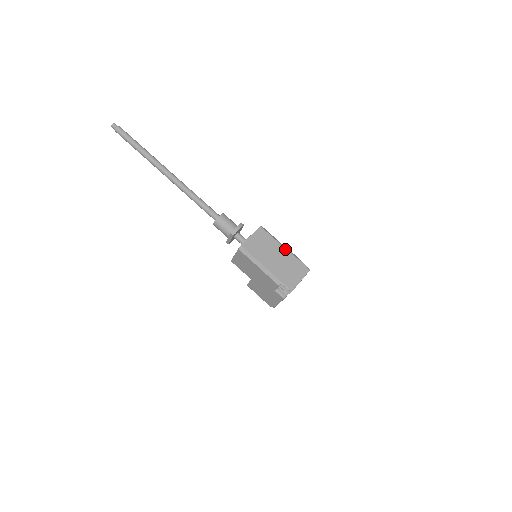
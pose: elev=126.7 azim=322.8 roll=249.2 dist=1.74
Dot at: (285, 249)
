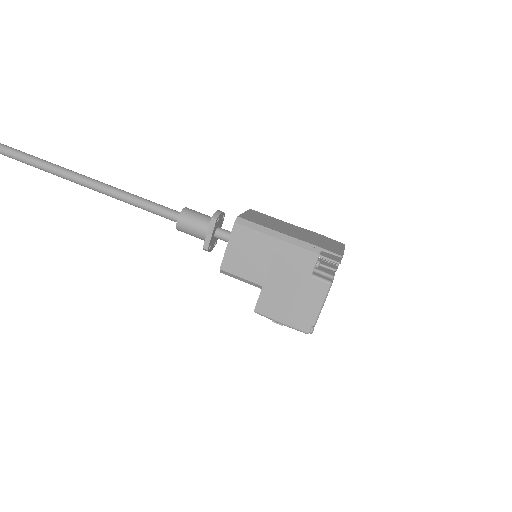
Dot at: (298, 227)
